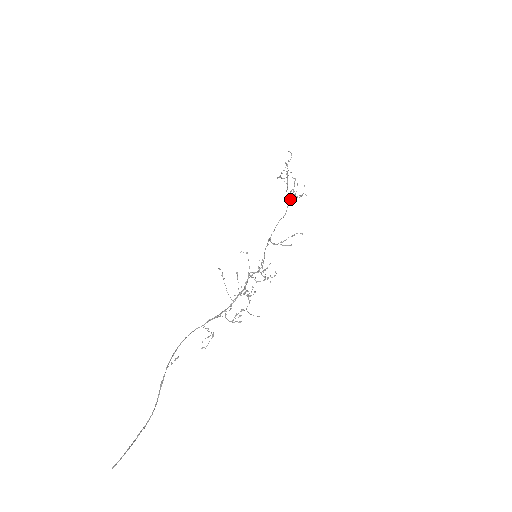
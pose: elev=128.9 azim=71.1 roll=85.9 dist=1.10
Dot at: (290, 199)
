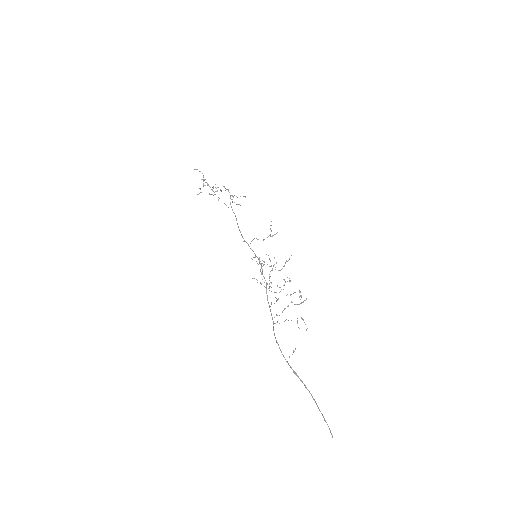
Dot at: occluded
